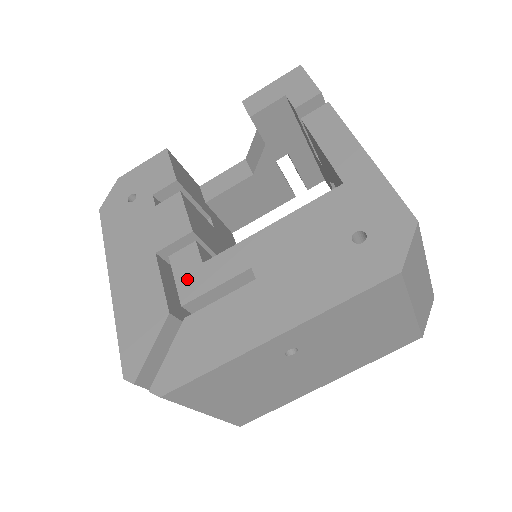
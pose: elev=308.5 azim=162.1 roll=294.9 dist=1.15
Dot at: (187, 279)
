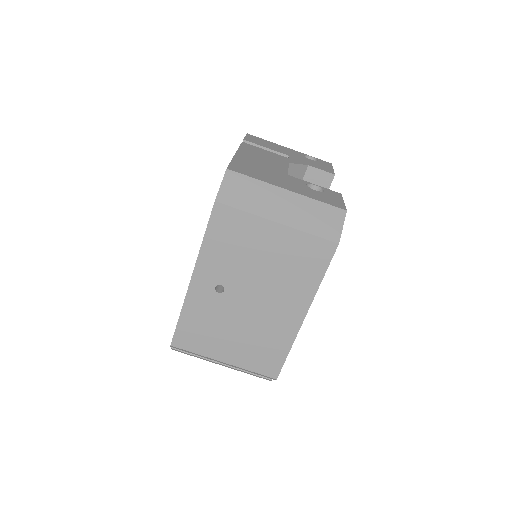
Dot at: occluded
